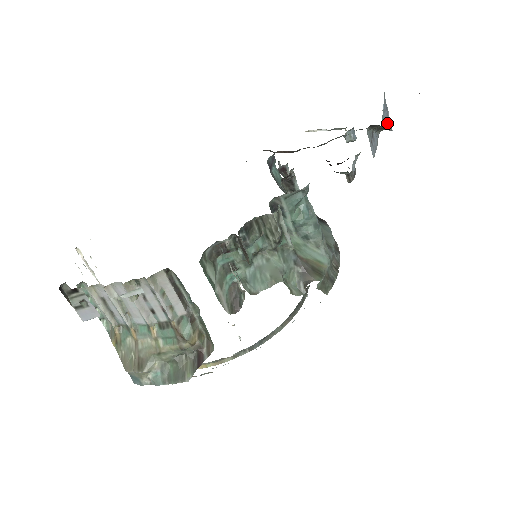
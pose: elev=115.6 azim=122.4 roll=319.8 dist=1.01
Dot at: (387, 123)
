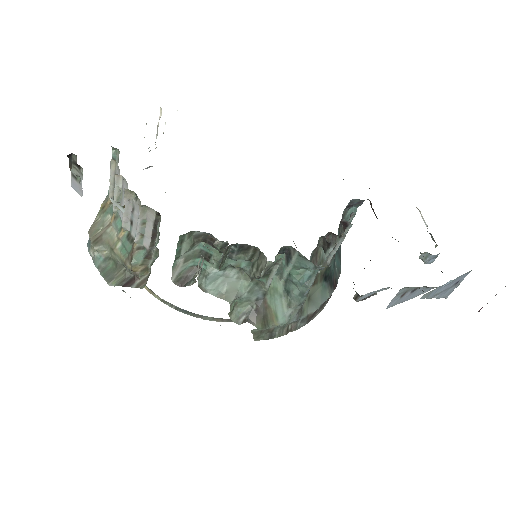
Dot at: (439, 294)
